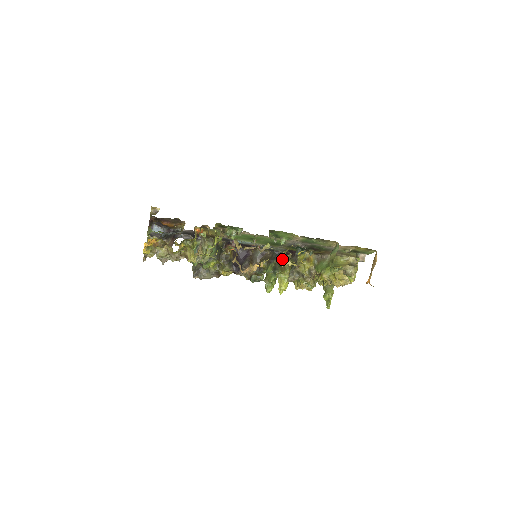
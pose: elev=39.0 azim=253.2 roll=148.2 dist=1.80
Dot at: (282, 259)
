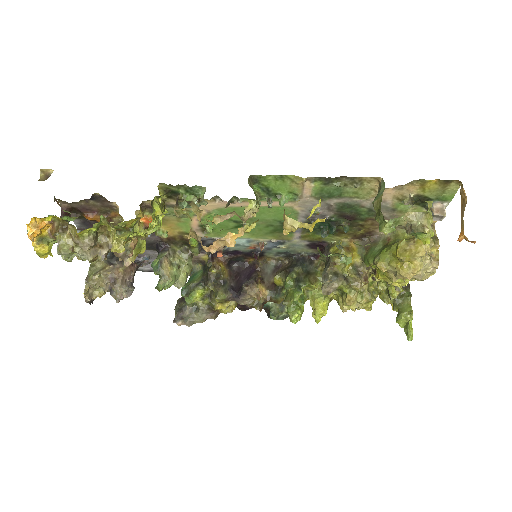
Dot at: (309, 266)
